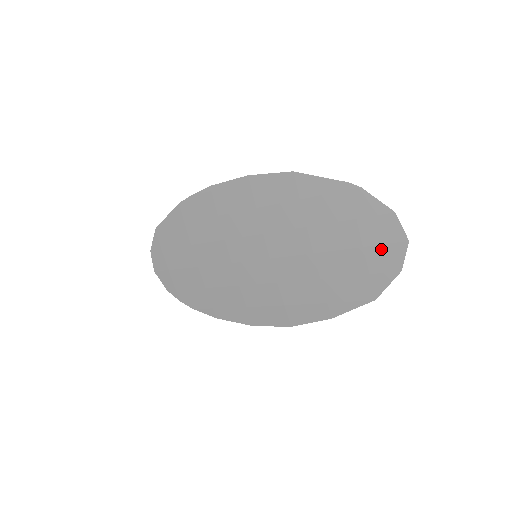
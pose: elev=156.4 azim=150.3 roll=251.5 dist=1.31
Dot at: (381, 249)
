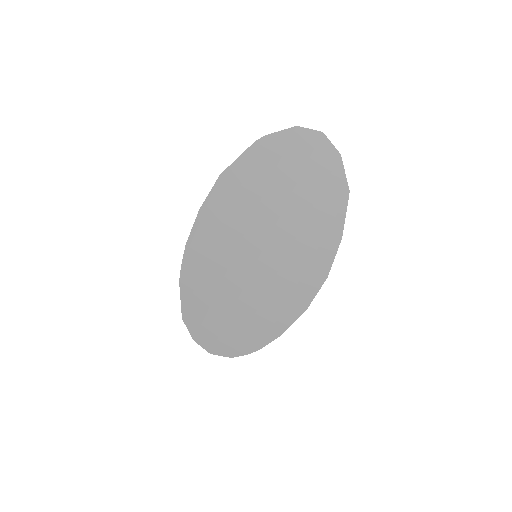
Dot at: (315, 156)
